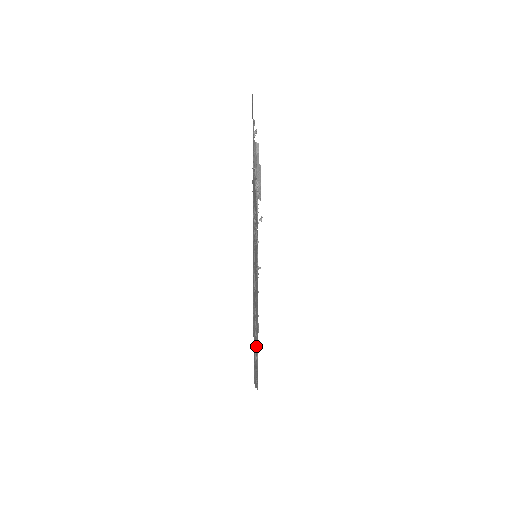
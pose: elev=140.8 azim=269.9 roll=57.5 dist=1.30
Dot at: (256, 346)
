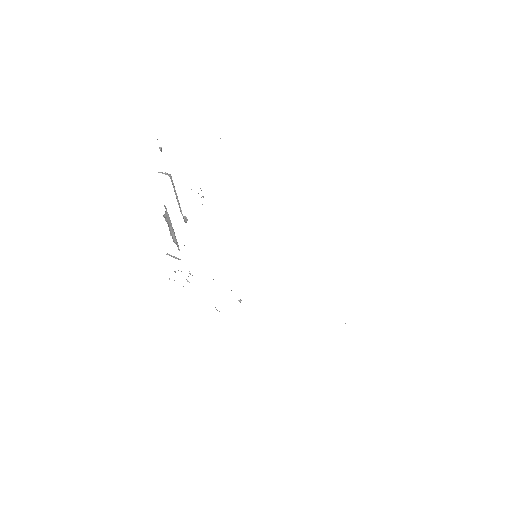
Dot at: occluded
